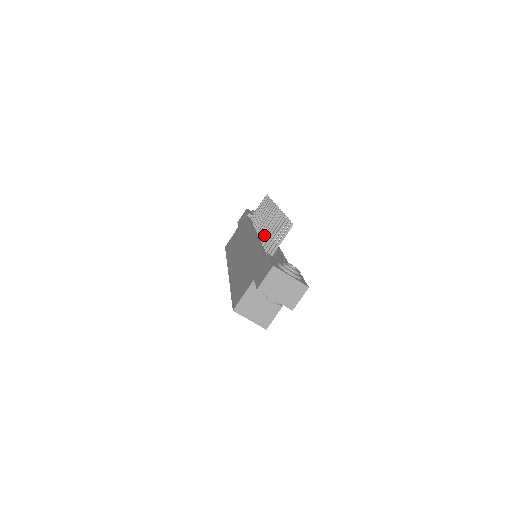
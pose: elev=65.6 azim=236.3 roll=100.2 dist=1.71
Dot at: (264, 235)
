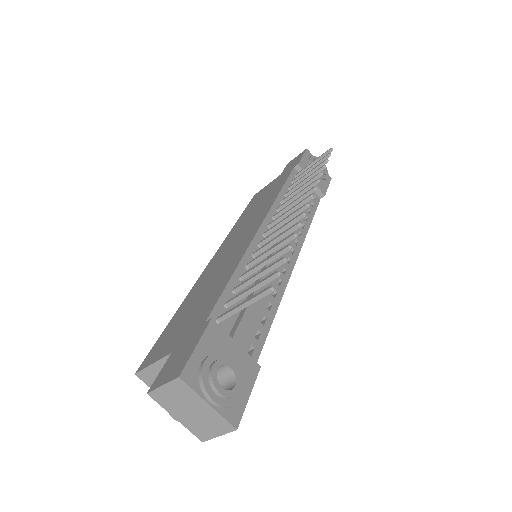
Dot at: occluded
